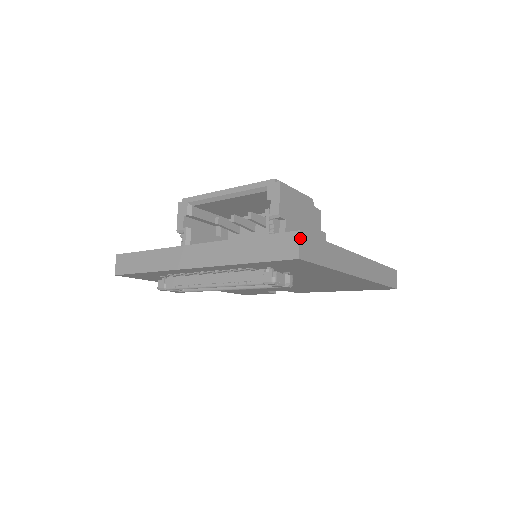
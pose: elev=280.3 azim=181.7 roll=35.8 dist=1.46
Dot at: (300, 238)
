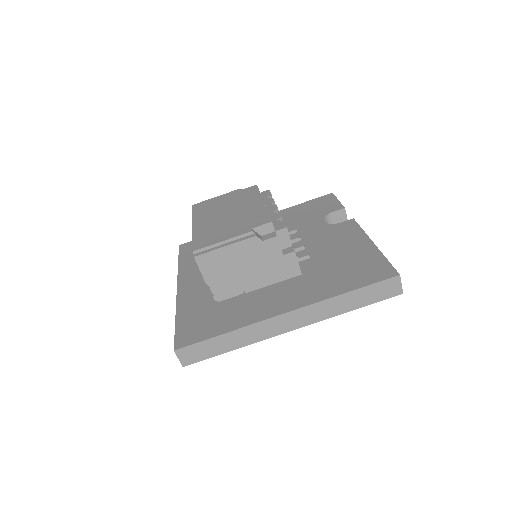
Dot at: (177, 354)
